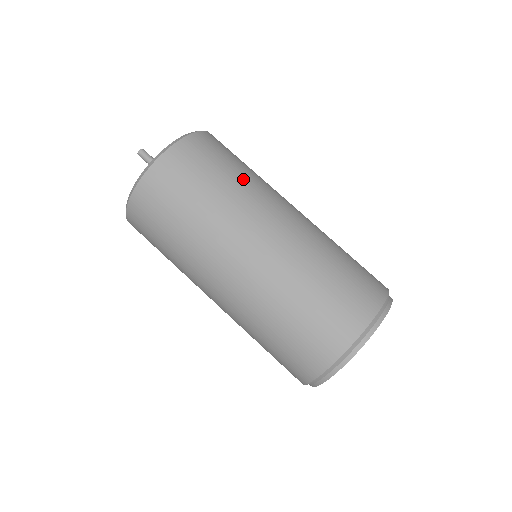
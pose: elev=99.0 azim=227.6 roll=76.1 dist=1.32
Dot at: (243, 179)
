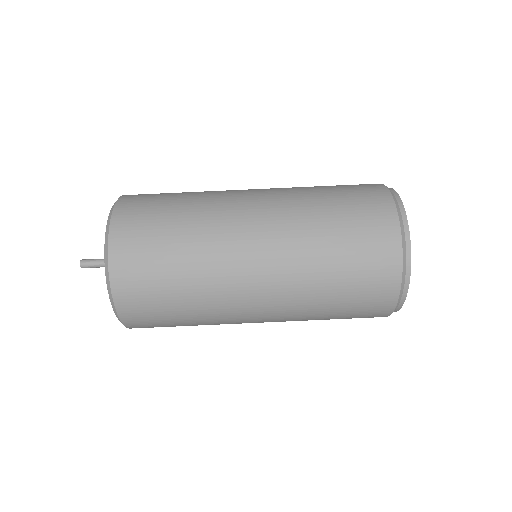
Dot at: (190, 227)
